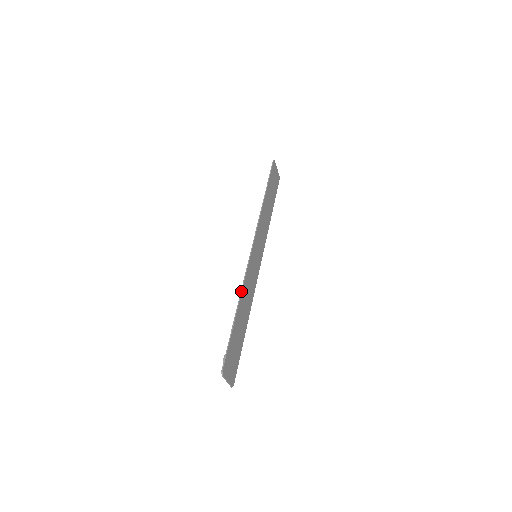
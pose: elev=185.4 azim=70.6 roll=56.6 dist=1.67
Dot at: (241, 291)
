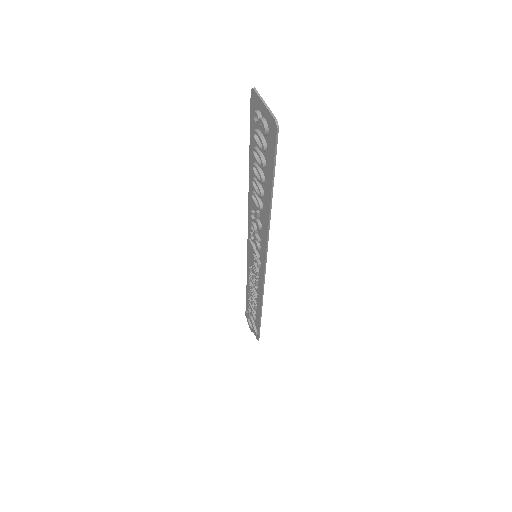
Dot at: (262, 305)
